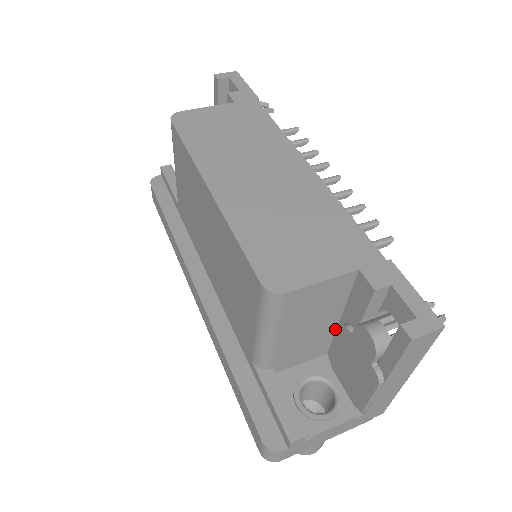
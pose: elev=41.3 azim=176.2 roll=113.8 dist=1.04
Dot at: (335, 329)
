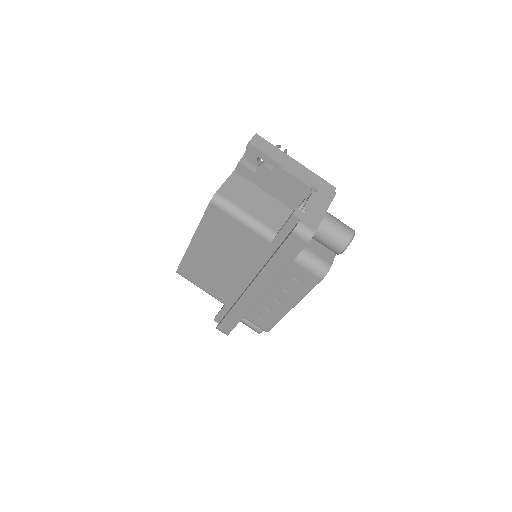
Dot at: (276, 200)
